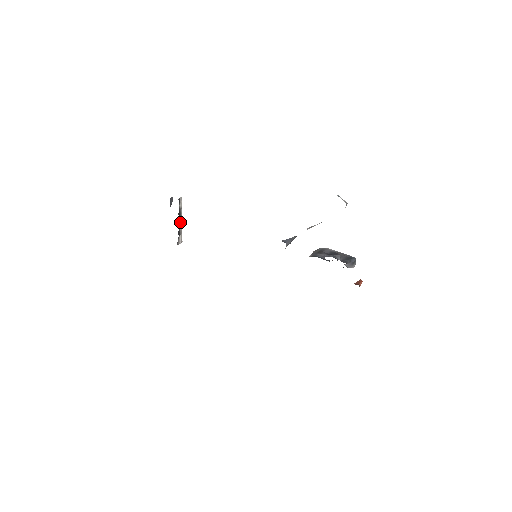
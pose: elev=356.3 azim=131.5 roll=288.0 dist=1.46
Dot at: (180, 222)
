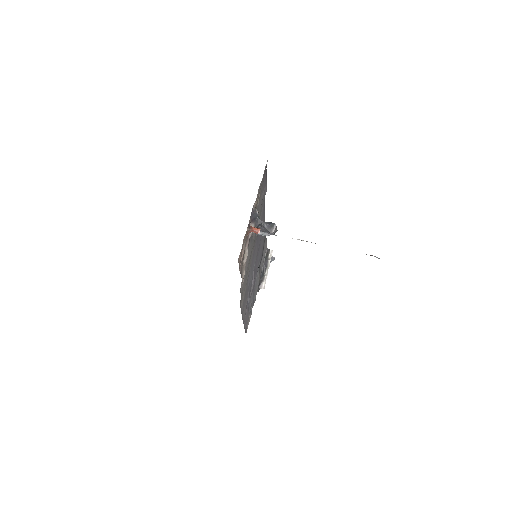
Dot at: (266, 270)
